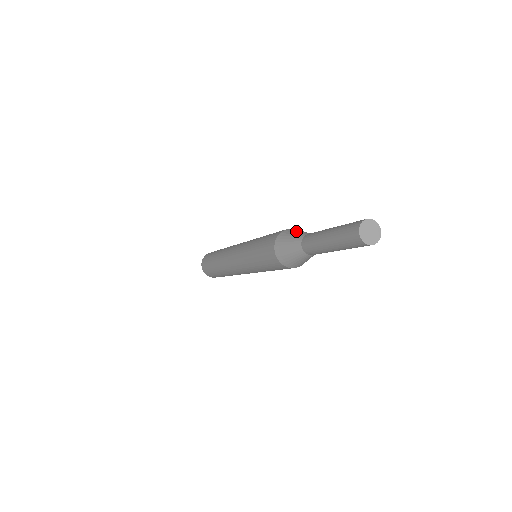
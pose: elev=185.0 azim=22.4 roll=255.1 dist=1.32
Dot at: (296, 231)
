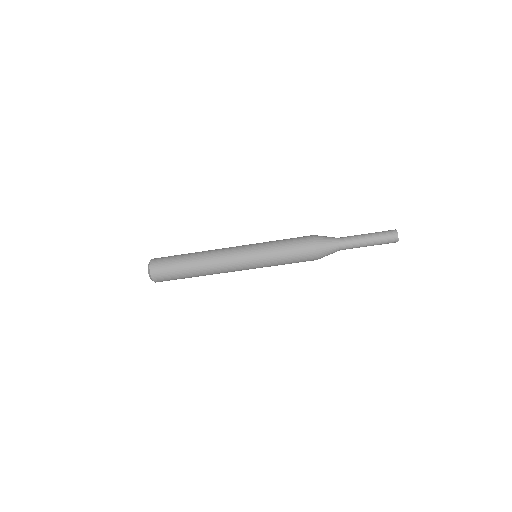
Dot at: occluded
